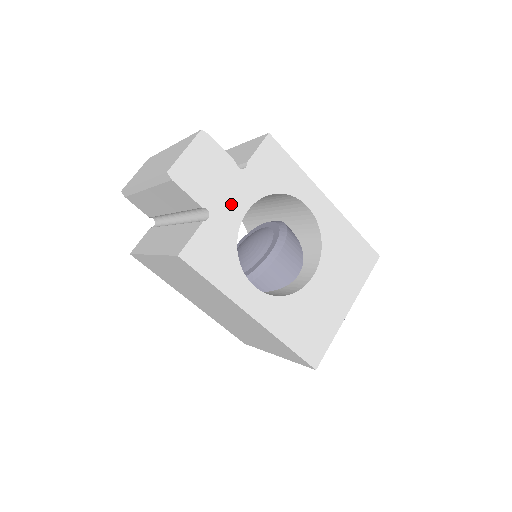
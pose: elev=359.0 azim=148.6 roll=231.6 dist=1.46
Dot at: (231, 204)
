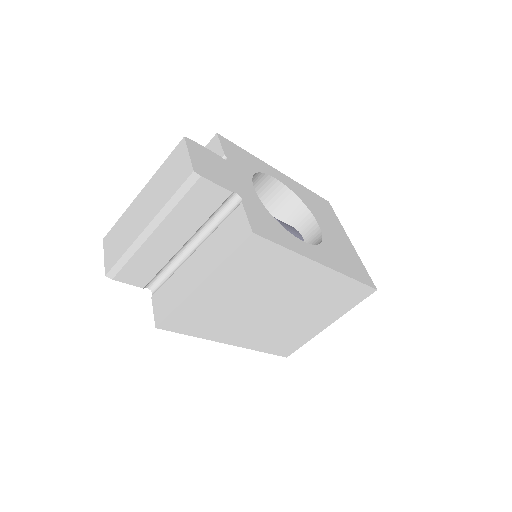
Dot at: (243, 186)
